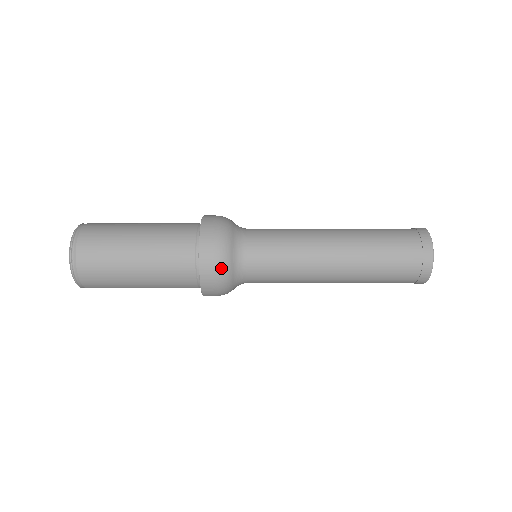
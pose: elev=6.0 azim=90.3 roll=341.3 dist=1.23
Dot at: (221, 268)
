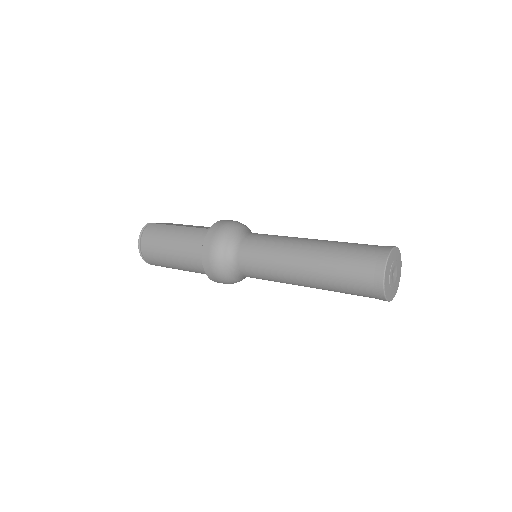
Dot at: (219, 275)
